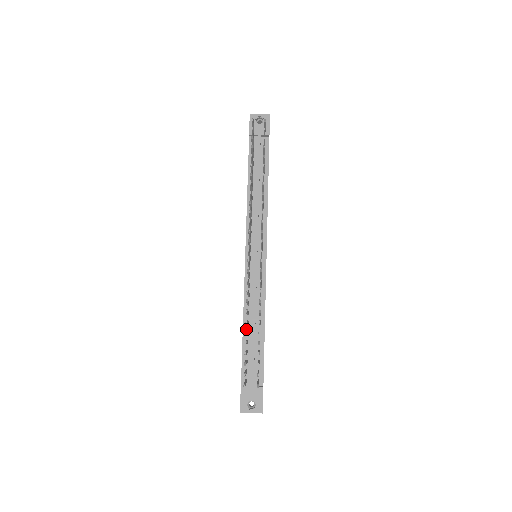
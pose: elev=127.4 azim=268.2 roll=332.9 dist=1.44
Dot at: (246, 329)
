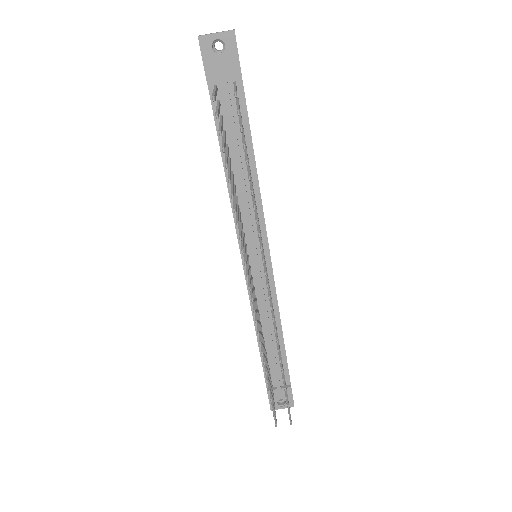
Dot at: occluded
